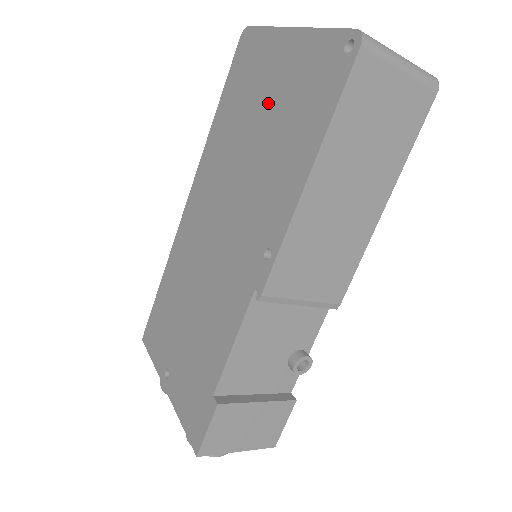
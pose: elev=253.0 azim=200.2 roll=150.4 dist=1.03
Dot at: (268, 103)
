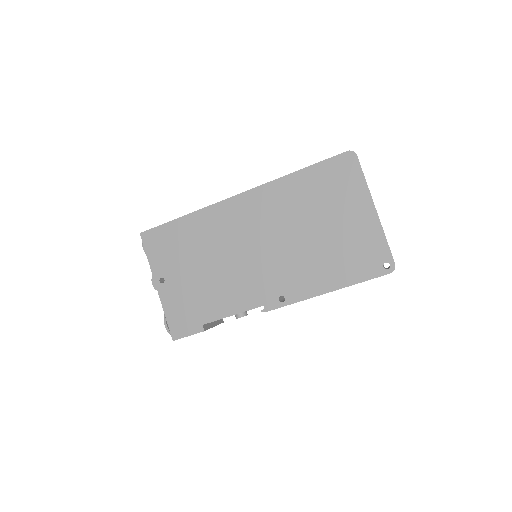
Dot at: (334, 226)
